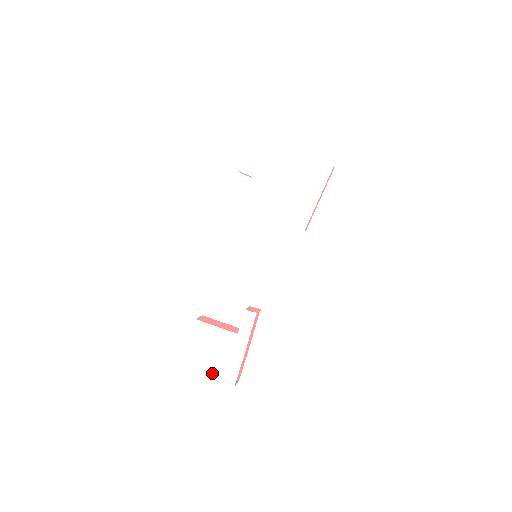
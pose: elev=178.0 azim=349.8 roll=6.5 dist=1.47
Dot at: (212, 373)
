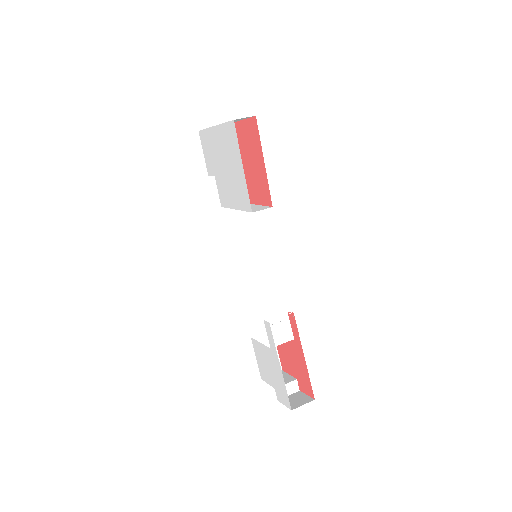
Dot at: (277, 394)
